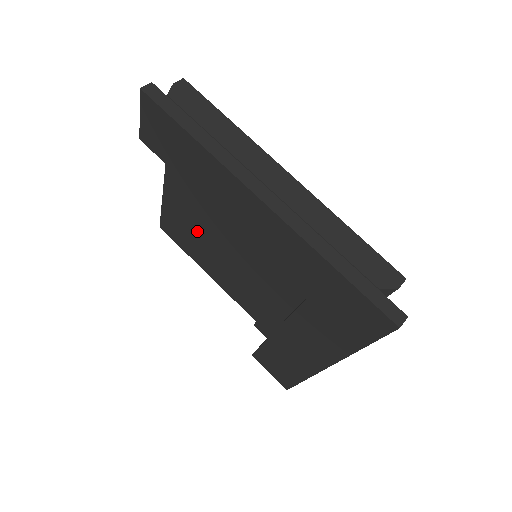
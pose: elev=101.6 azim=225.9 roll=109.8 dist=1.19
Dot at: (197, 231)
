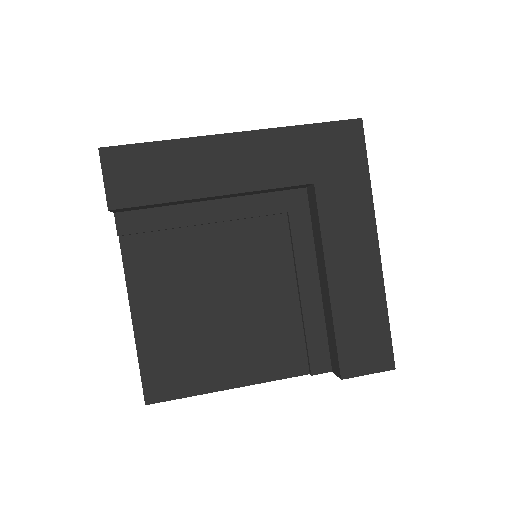
Dot at: (191, 328)
